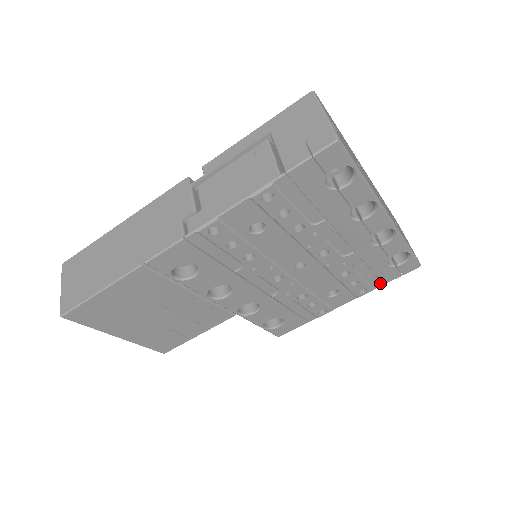
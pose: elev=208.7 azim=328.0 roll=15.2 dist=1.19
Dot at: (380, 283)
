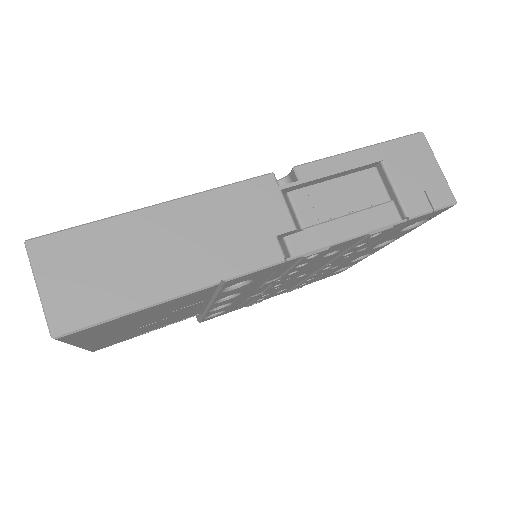
Dot at: (311, 282)
